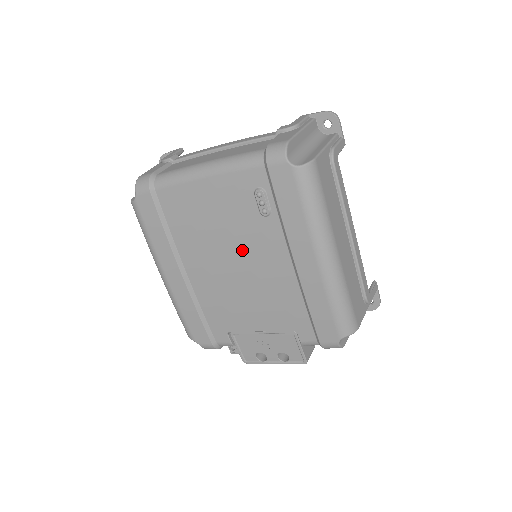
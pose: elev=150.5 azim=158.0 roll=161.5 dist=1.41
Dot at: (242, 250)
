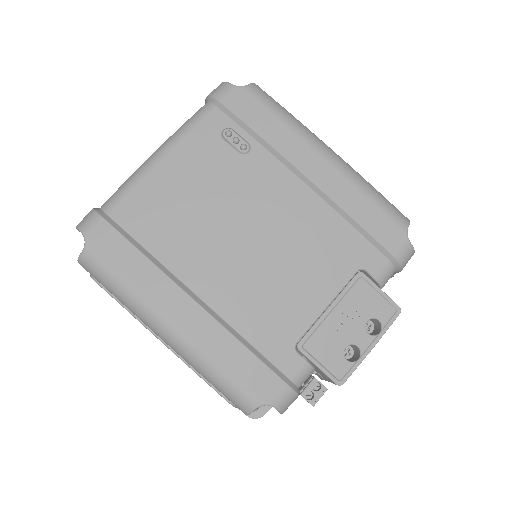
Dot at: (246, 209)
